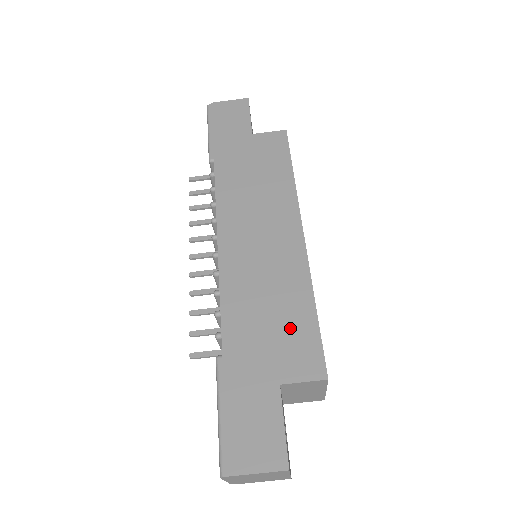
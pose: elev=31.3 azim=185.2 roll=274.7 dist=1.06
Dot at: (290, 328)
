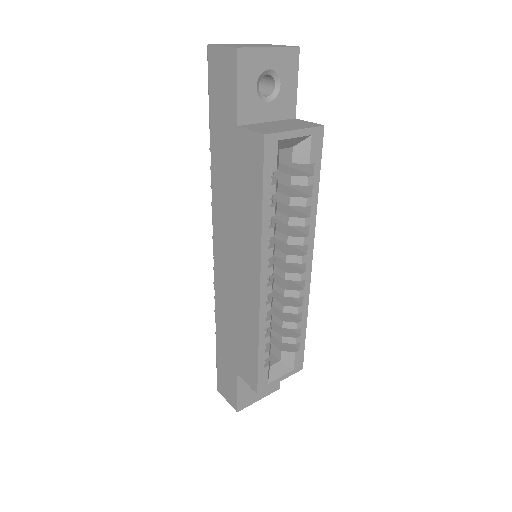
Dot at: (244, 349)
